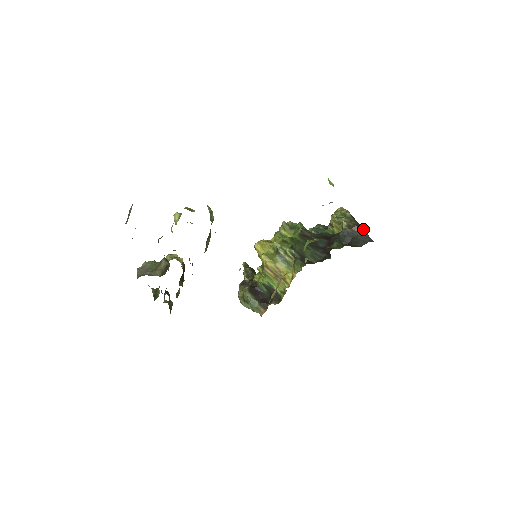
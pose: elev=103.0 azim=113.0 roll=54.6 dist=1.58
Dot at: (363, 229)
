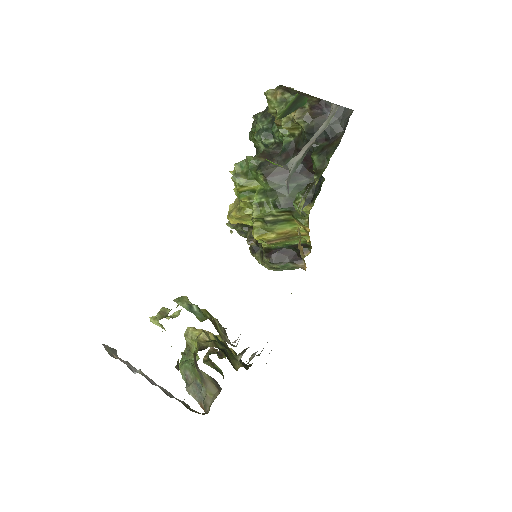
Dot at: (324, 104)
